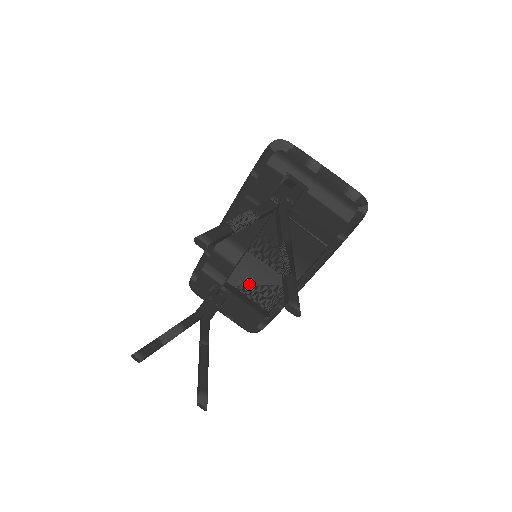
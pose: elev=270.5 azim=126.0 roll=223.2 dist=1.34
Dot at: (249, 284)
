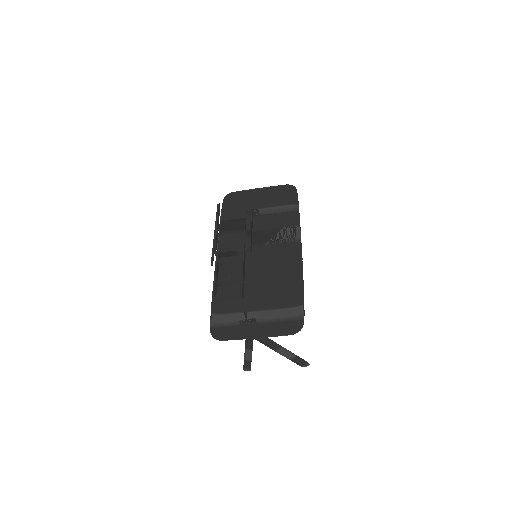
Dot at: occluded
